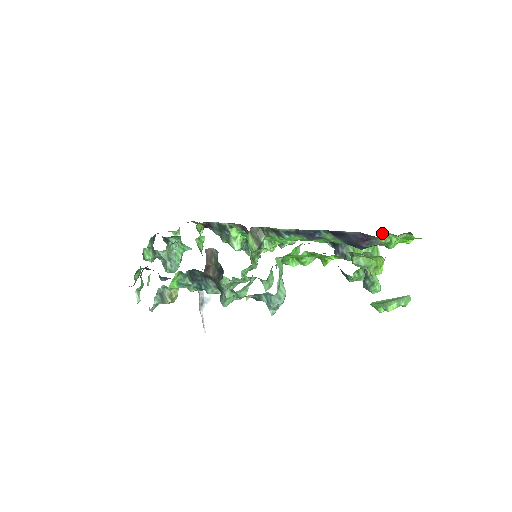
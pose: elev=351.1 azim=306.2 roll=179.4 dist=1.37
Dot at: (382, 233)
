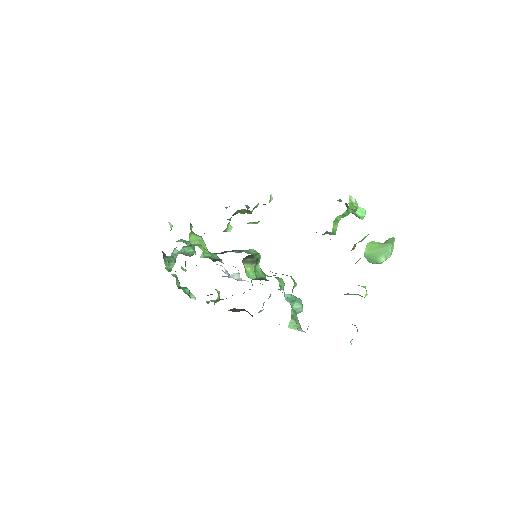
Dot at: (354, 245)
